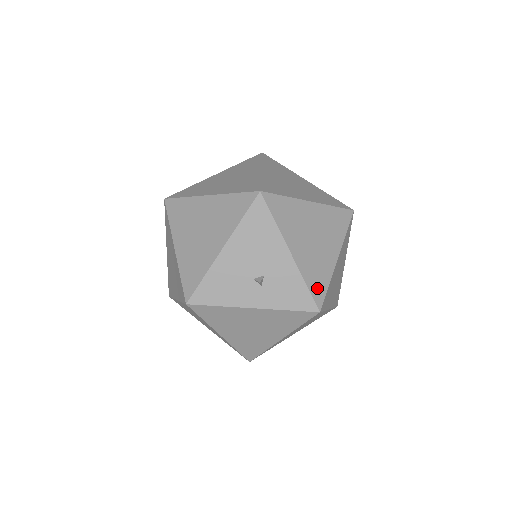
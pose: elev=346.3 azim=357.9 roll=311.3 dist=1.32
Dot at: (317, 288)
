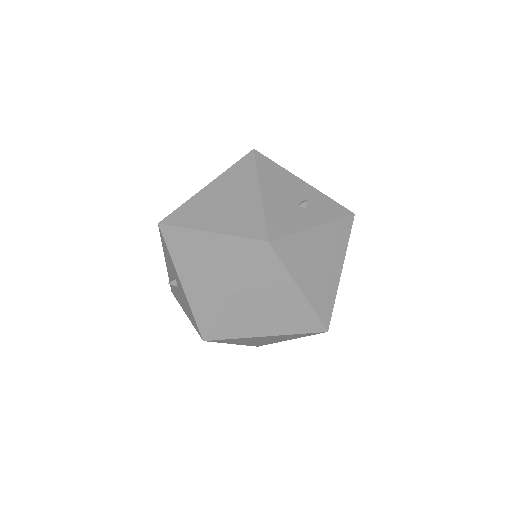
Dot at: occluded
